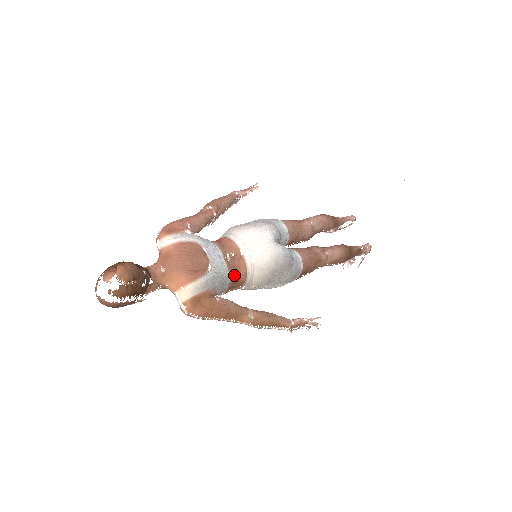
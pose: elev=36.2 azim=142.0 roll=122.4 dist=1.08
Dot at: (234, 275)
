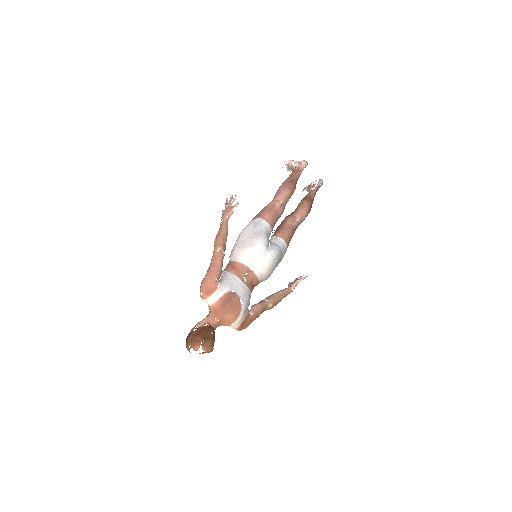
Dot at: (252, 287)
